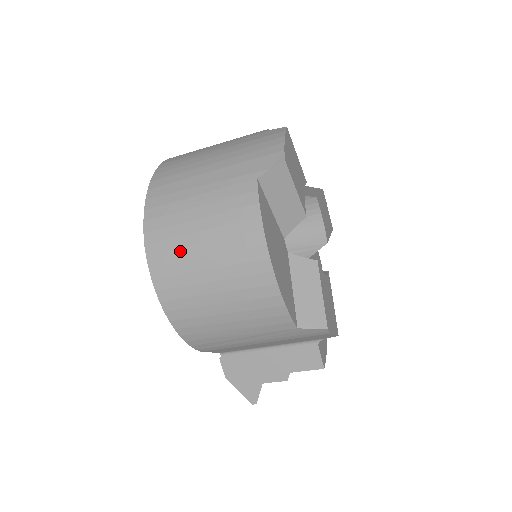
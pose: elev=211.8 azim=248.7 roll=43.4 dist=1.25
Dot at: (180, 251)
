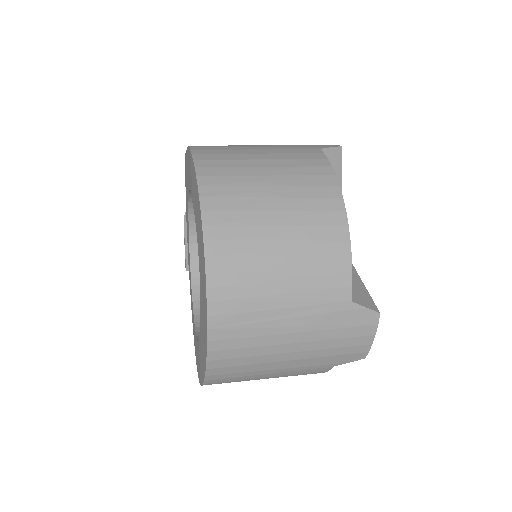
Dot at: occluded
